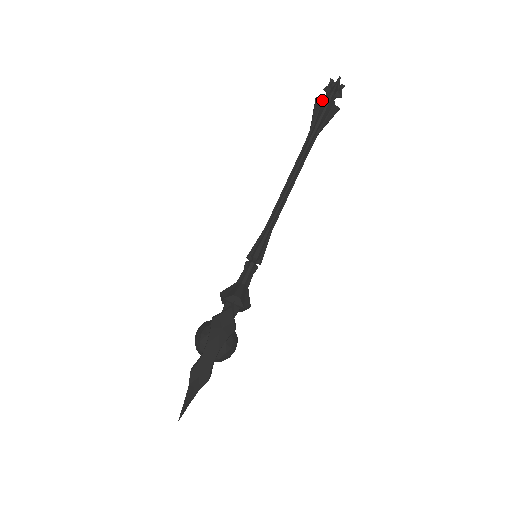
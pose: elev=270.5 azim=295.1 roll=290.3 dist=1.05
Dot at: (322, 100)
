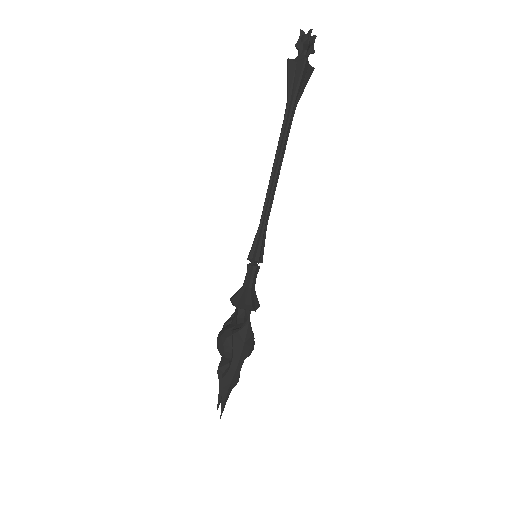
Dot at: (296, 64)
